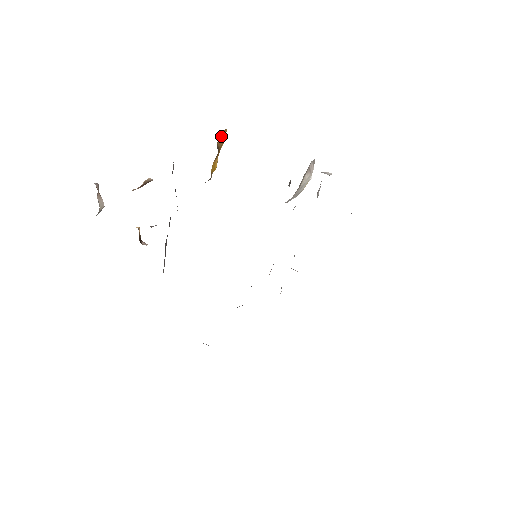
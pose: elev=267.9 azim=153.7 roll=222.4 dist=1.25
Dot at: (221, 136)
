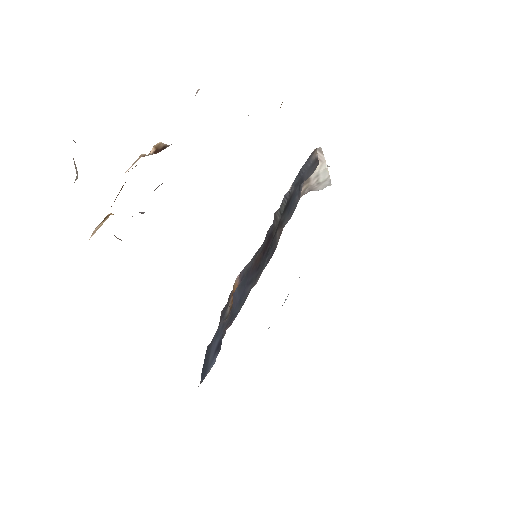
Dot at: occluded
